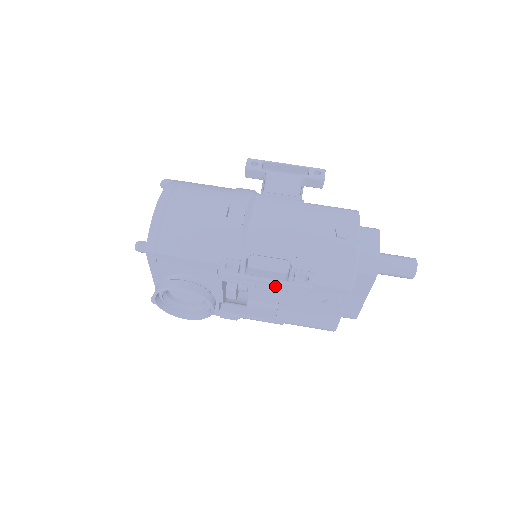
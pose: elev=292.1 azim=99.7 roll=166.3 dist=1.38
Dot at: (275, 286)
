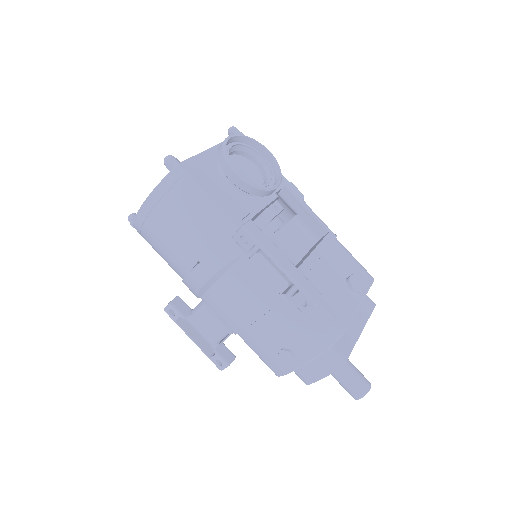
Dot at: (202, 343)
